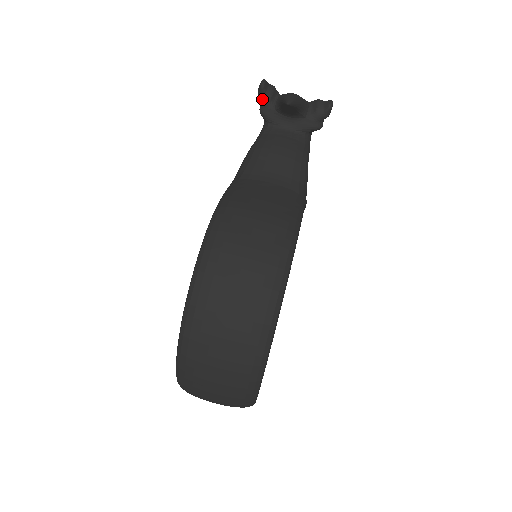
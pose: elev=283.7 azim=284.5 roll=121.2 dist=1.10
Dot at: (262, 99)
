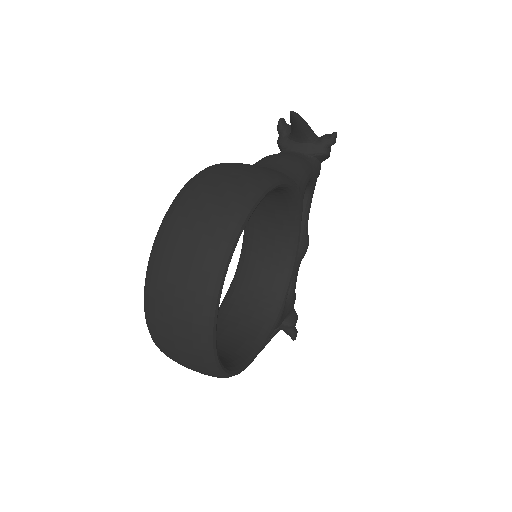
Dot at: (279, 132)
